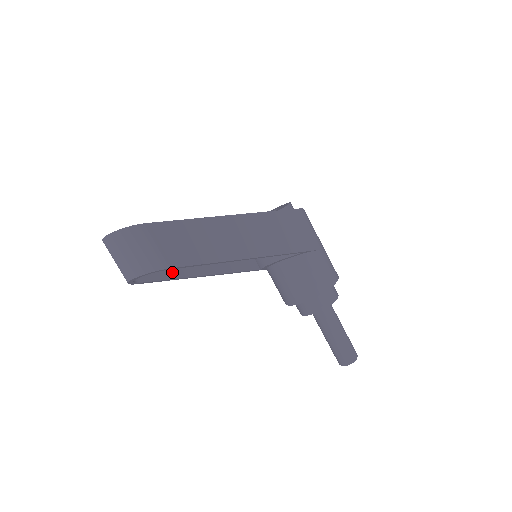
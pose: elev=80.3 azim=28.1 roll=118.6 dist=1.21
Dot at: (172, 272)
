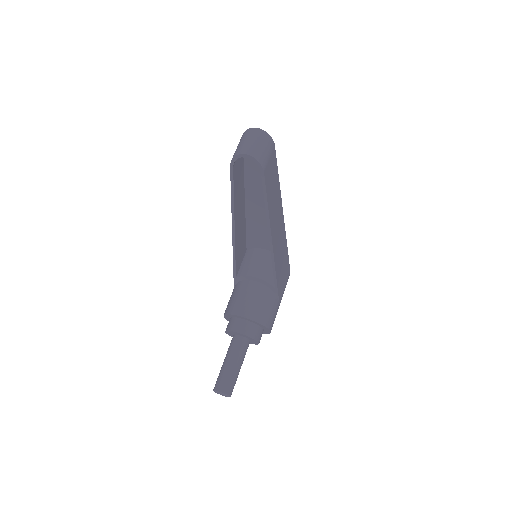
Dot at: (236, 192)
